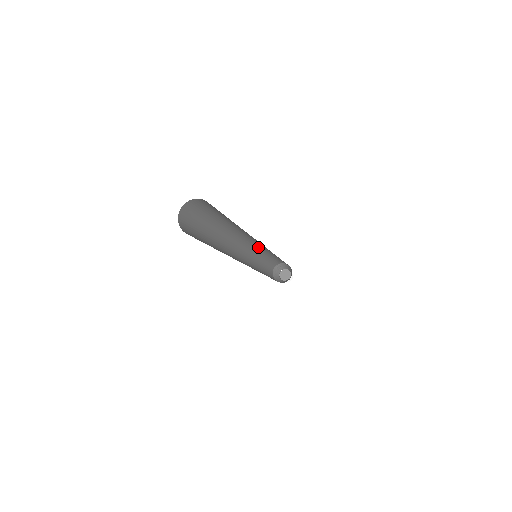
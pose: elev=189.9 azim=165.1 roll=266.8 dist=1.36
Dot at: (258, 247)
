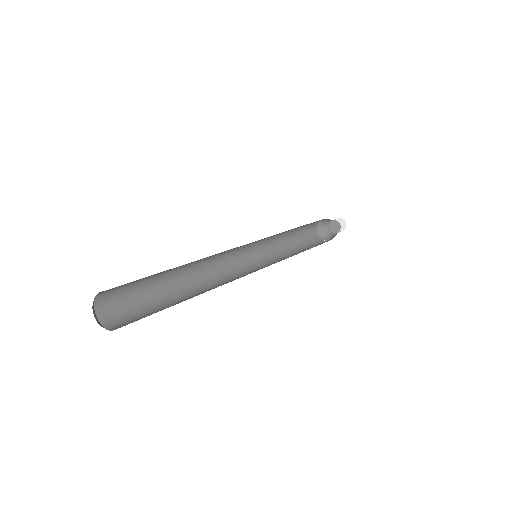
Dot at: occluded
